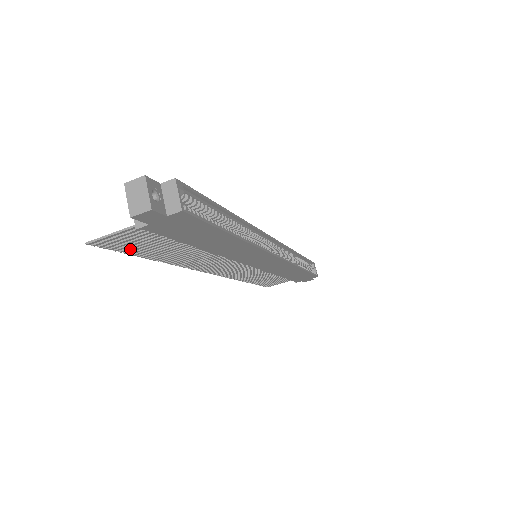
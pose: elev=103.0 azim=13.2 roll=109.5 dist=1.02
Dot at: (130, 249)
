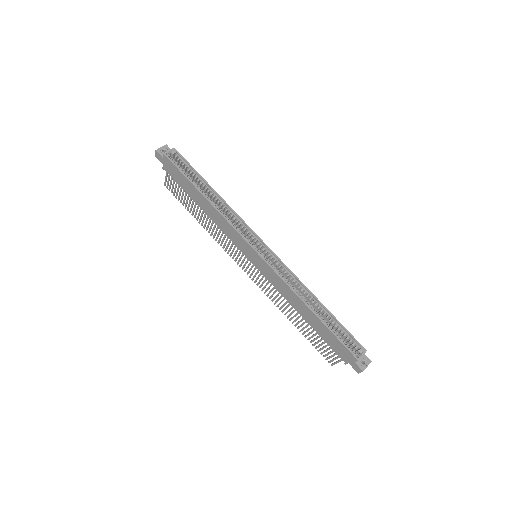
Dot at: (179, 198)
